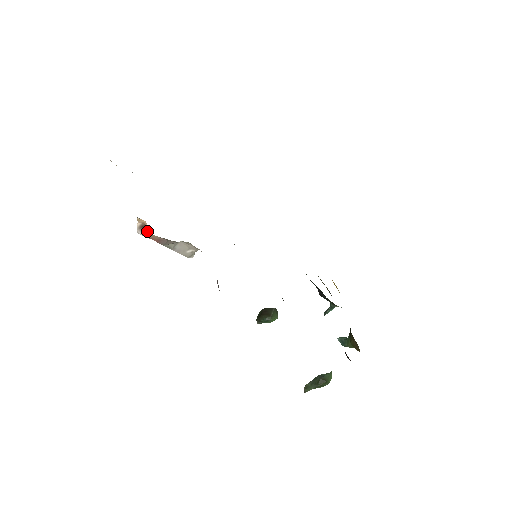
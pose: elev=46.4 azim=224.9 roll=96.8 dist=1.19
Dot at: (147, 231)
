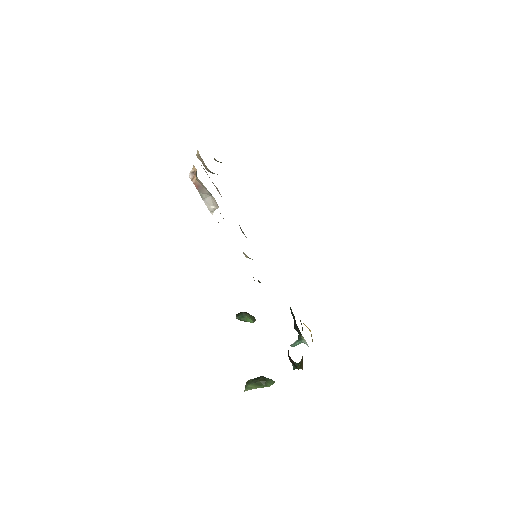
Dot at: (194, 177)
